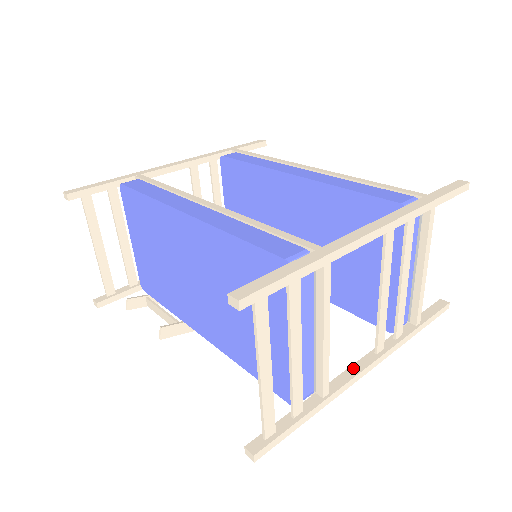
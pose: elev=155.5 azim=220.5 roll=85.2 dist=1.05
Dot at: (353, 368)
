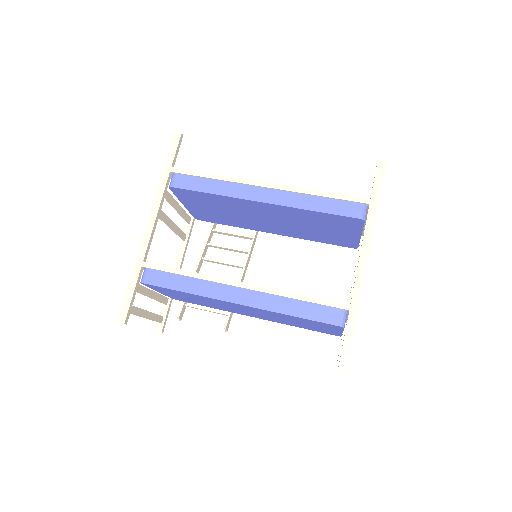
Dot at: occluded
